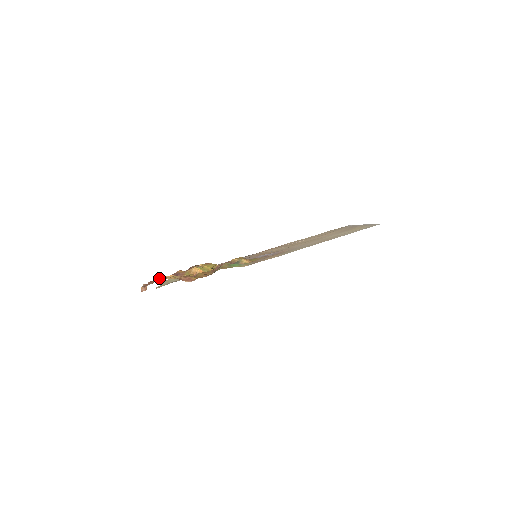
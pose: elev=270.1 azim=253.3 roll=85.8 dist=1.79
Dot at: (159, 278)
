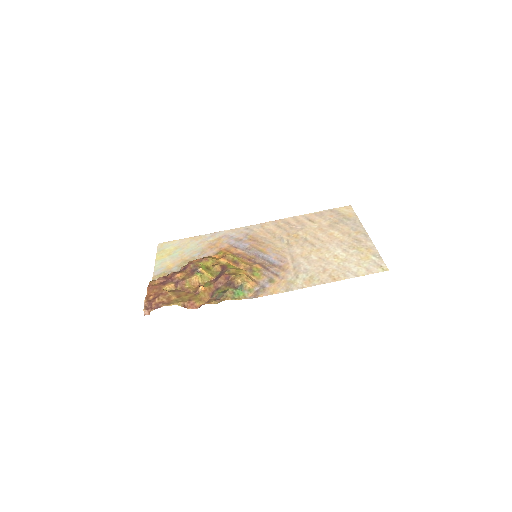
Dot at: (160, 295)
